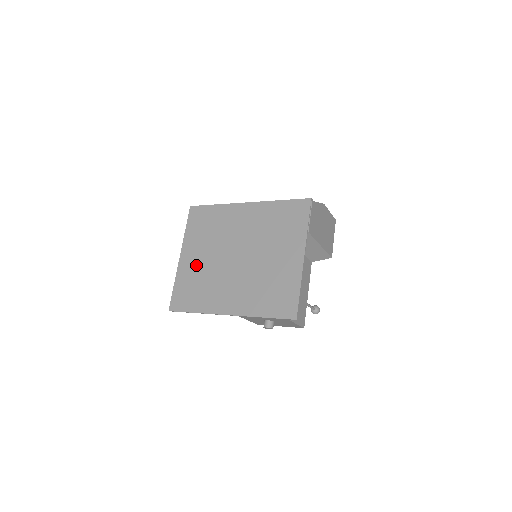
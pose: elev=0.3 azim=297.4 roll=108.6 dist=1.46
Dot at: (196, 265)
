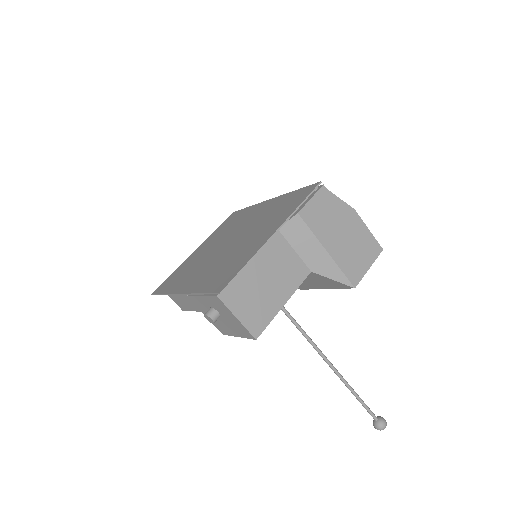
Dot at: (197, 255)
